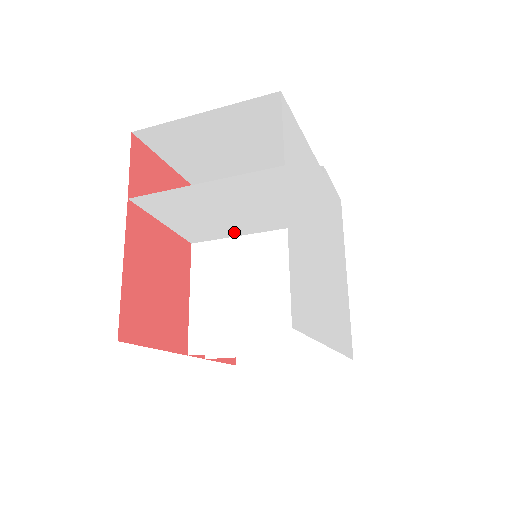
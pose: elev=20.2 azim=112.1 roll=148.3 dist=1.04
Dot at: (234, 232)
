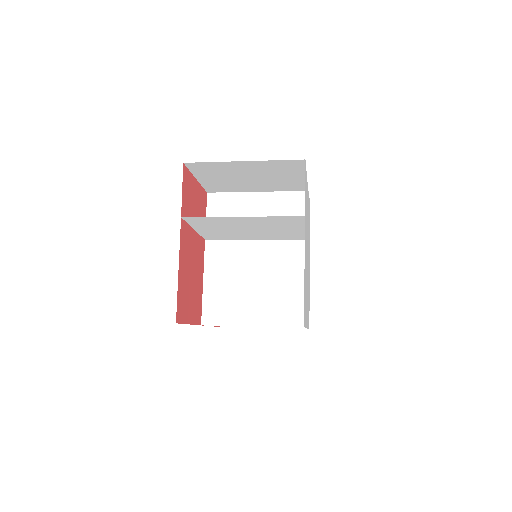
Dot at: (243, 238)
